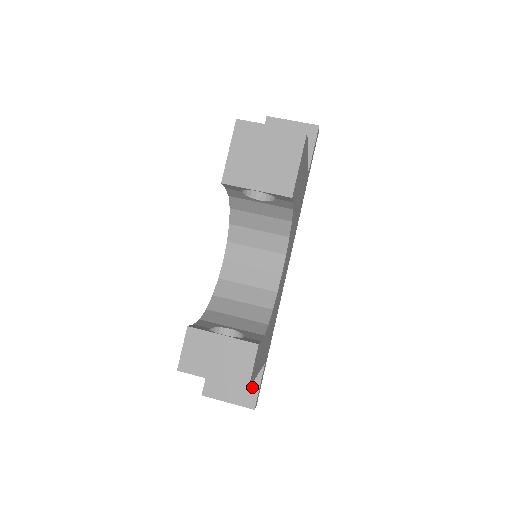
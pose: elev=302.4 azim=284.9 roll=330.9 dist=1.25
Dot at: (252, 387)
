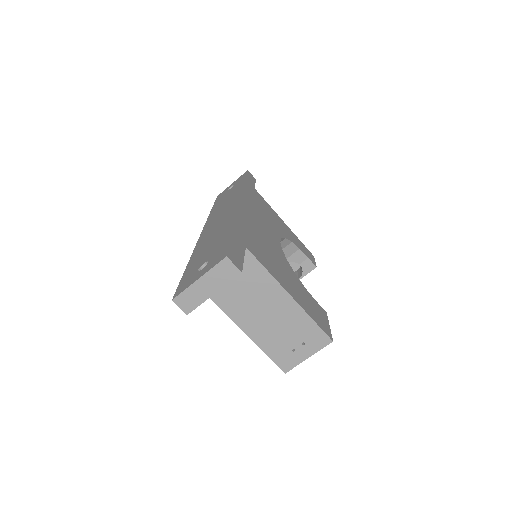
Dot at: occluded
